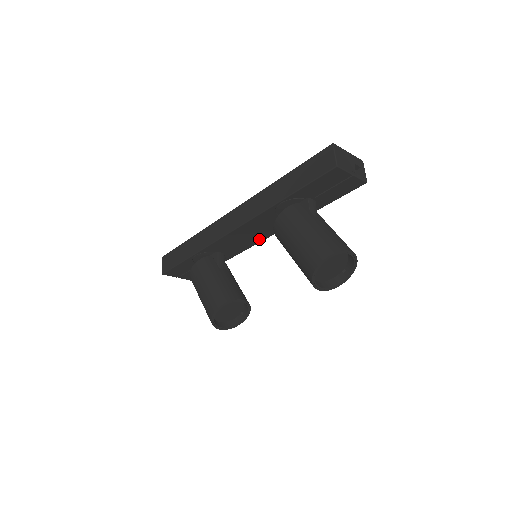
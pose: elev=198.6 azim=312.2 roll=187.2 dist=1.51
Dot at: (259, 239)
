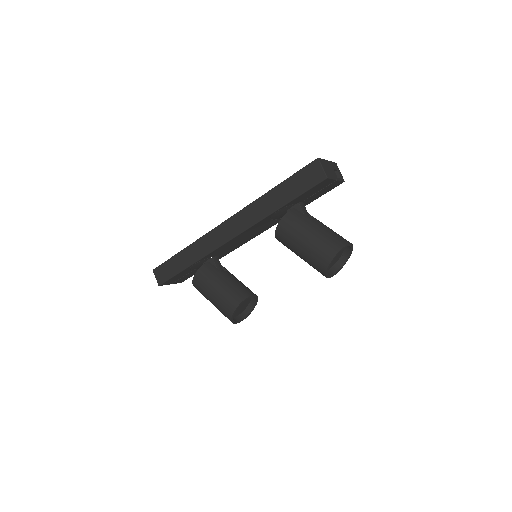
Dot at: (250, 239)
